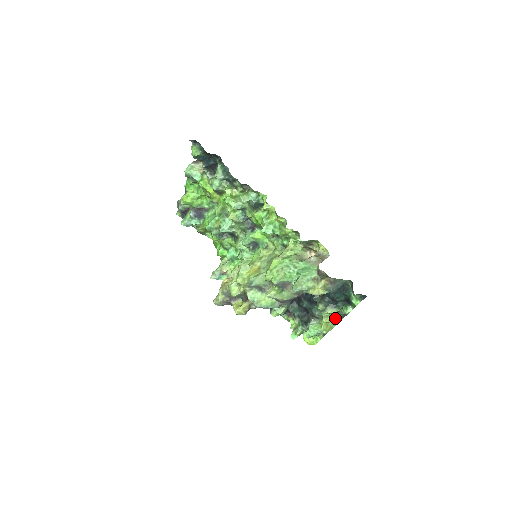
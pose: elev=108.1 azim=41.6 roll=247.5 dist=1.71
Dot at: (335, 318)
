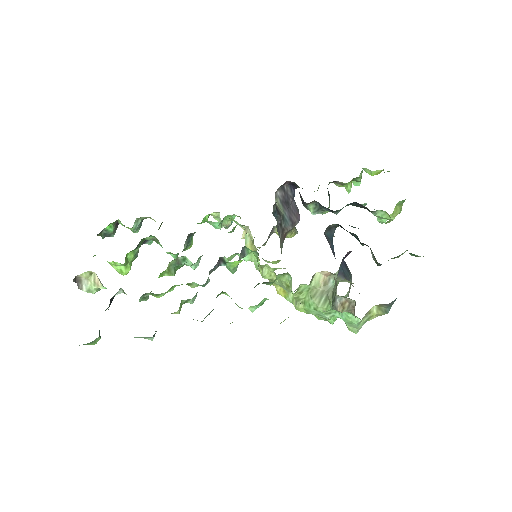
Dot at: occluded
